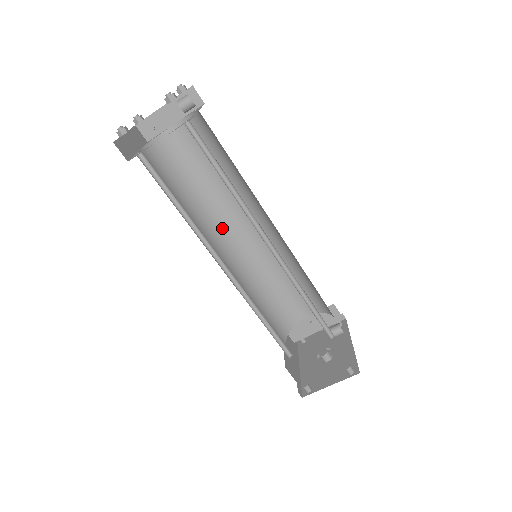
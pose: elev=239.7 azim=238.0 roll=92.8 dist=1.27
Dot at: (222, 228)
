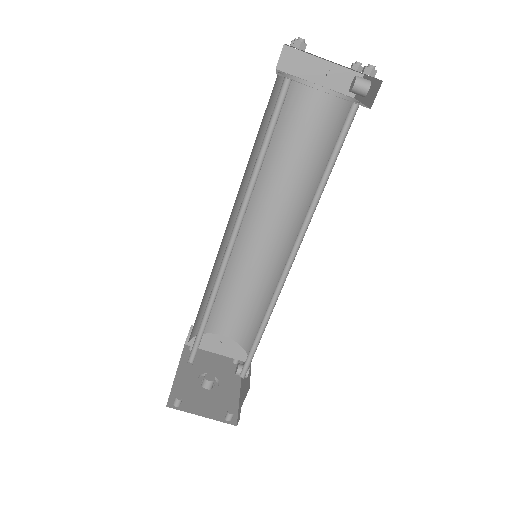
Dot at: occluded
